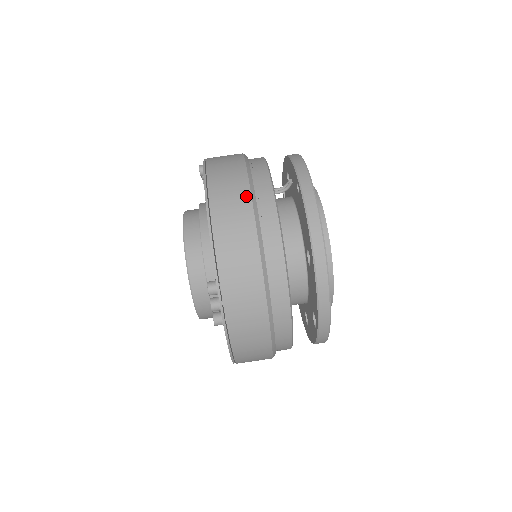
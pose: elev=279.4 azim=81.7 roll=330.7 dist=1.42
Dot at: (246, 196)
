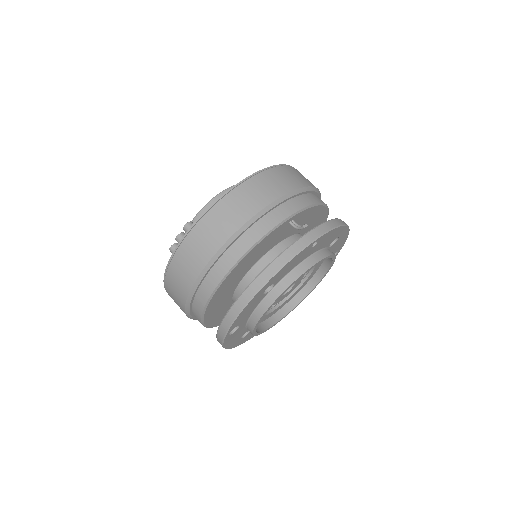
Dot at: (266, 202)
